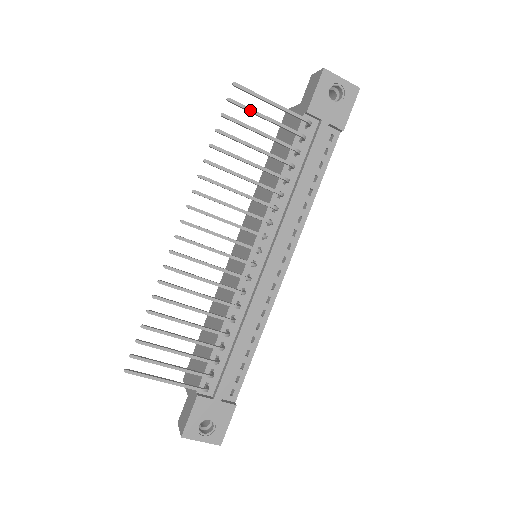
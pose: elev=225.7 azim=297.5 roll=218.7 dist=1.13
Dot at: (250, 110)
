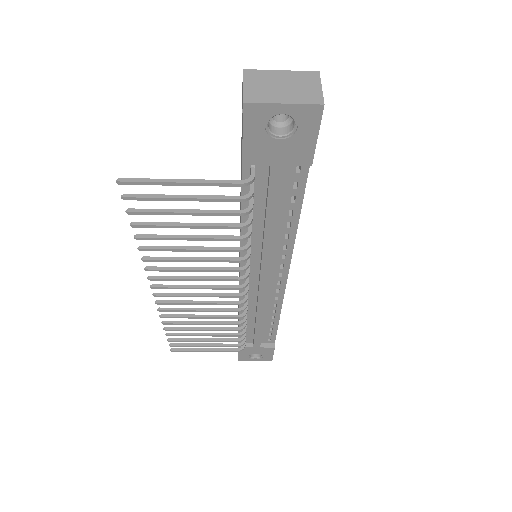
Dot at: (157, 199)
